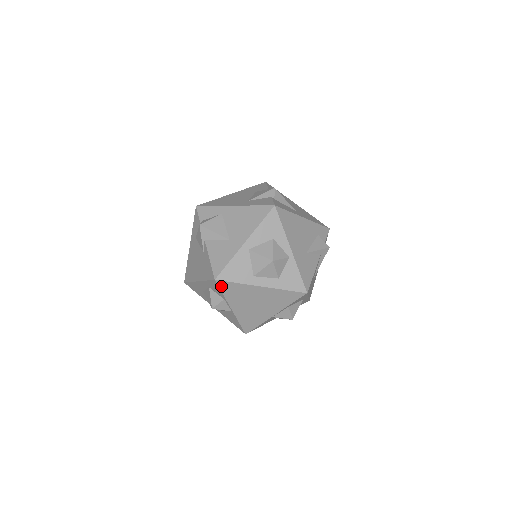
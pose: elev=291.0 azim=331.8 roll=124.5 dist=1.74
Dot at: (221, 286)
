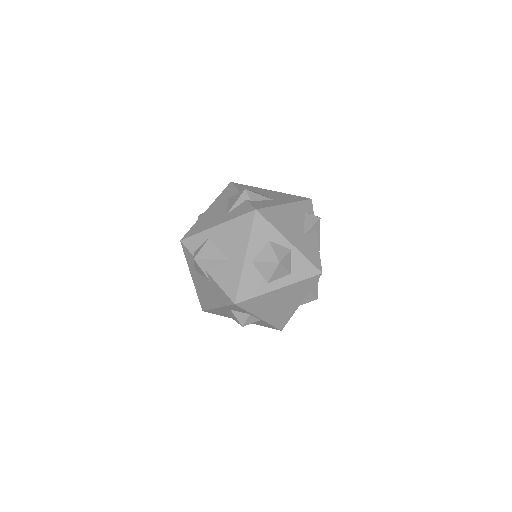
Dot at: (243, 306)
